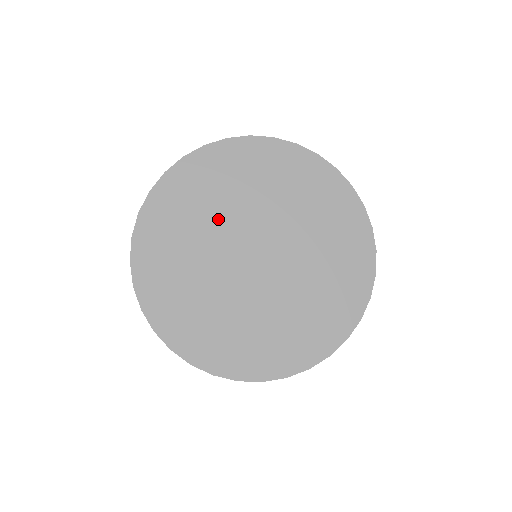
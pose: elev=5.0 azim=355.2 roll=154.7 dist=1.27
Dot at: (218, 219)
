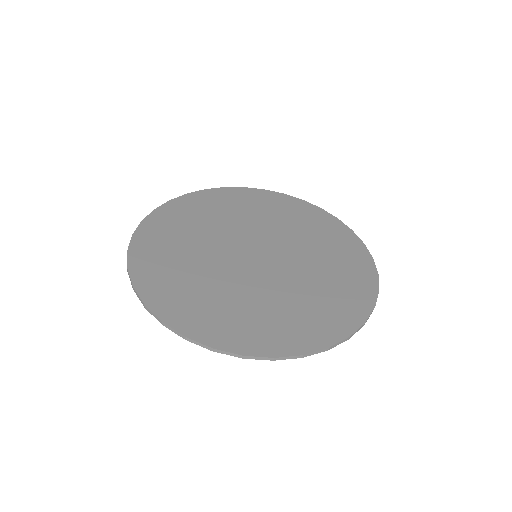
Dot at: (243, 223)
